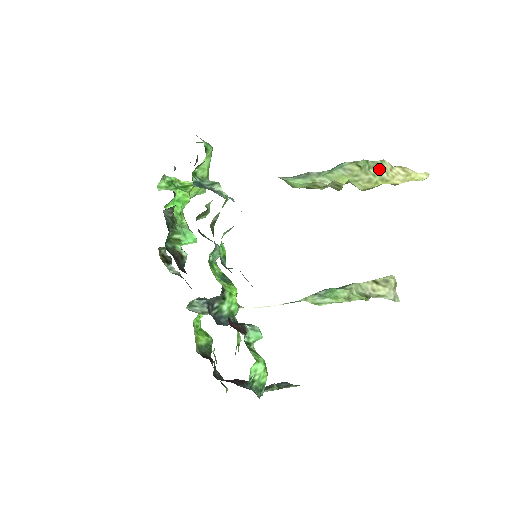
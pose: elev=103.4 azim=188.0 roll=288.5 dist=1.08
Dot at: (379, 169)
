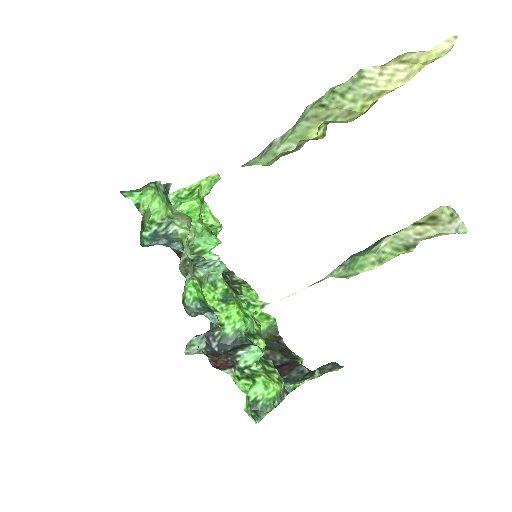
Dot at: (360, 86)
